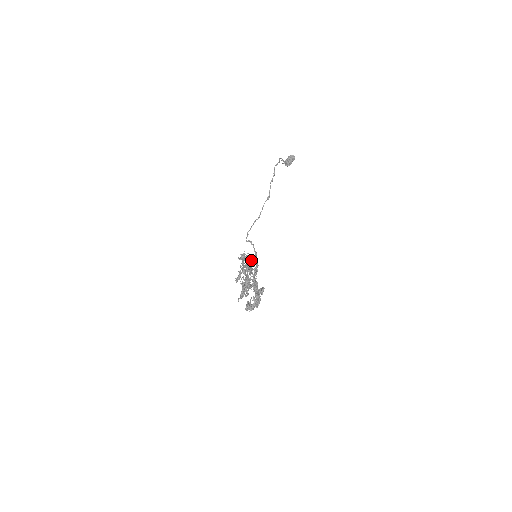
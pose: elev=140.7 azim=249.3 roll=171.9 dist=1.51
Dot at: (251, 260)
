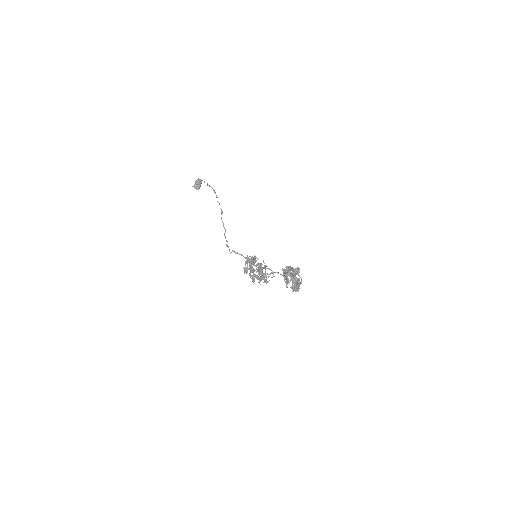
Dot at: occluded
